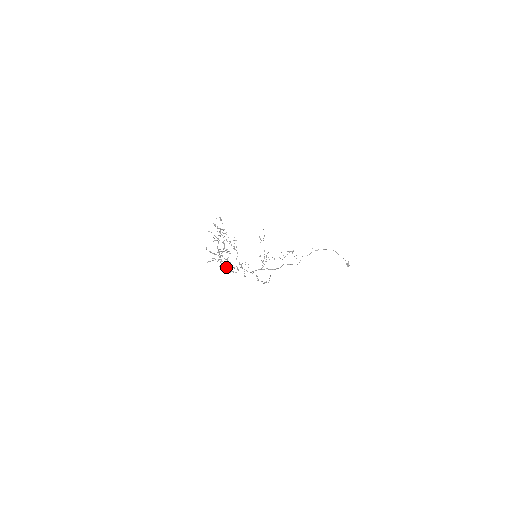
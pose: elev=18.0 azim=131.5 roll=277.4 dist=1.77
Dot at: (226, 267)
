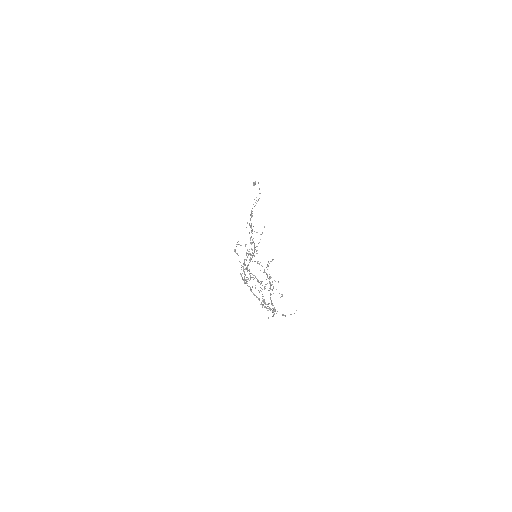
Dot at: (256, 297)
